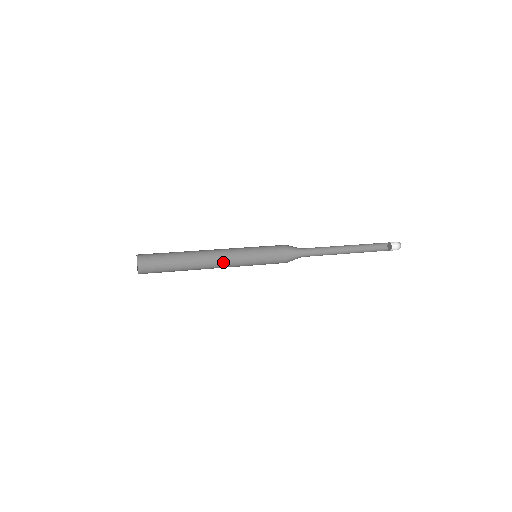
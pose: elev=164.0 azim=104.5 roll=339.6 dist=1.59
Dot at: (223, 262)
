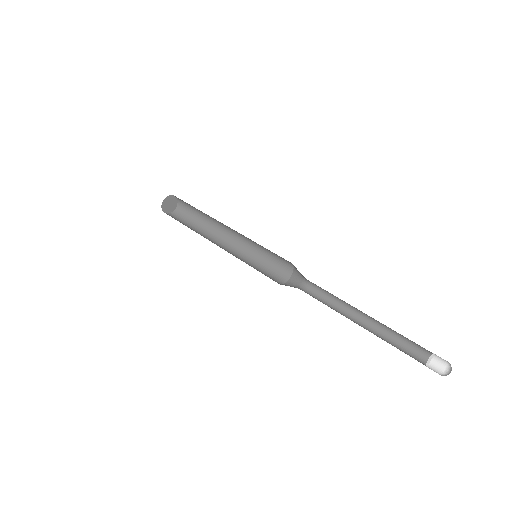
Dot at: (234, 243)
